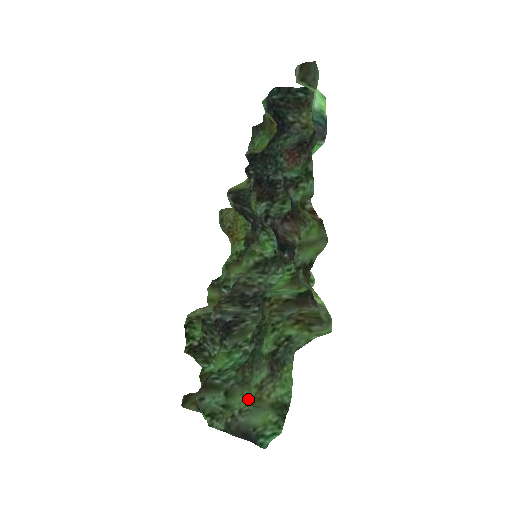
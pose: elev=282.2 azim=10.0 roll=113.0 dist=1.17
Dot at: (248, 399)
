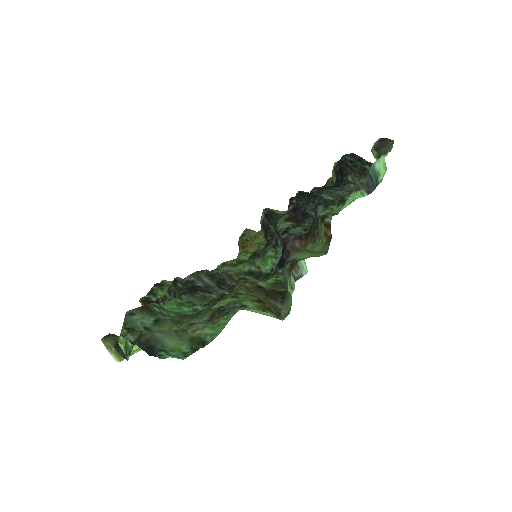
Dot at: occluded
